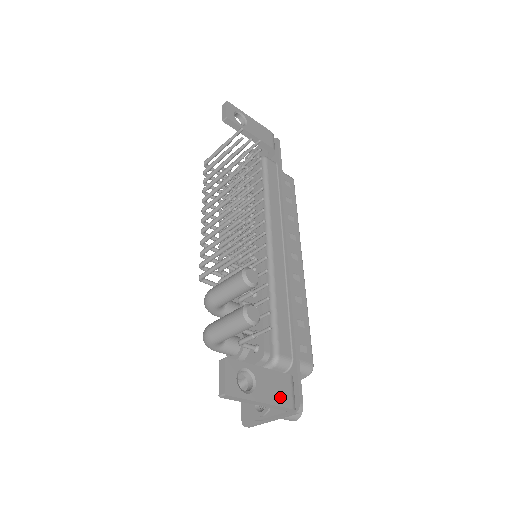
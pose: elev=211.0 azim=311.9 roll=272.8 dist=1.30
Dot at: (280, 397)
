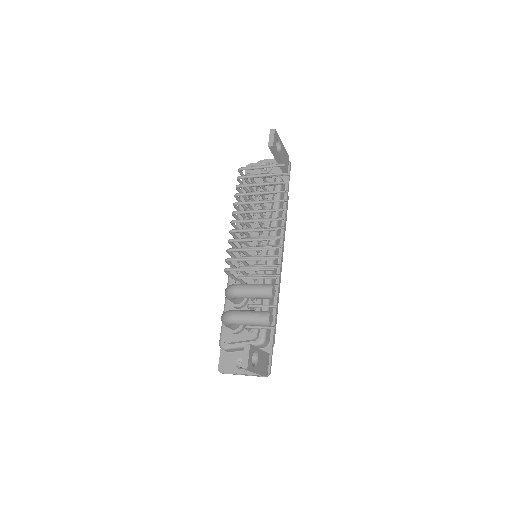
Dot at: (264, 369)
